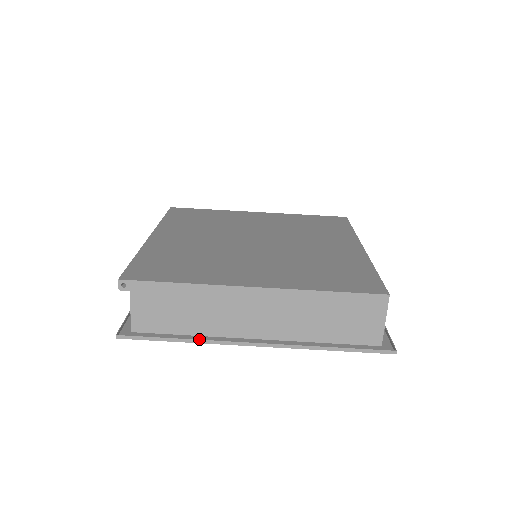
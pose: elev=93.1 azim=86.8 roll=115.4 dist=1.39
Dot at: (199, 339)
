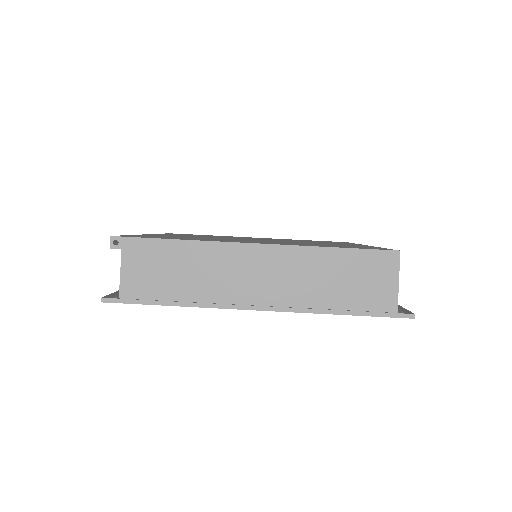
Dot at: (194, 302)
